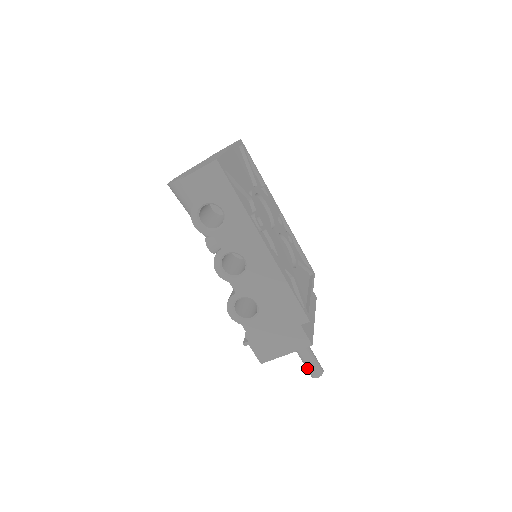
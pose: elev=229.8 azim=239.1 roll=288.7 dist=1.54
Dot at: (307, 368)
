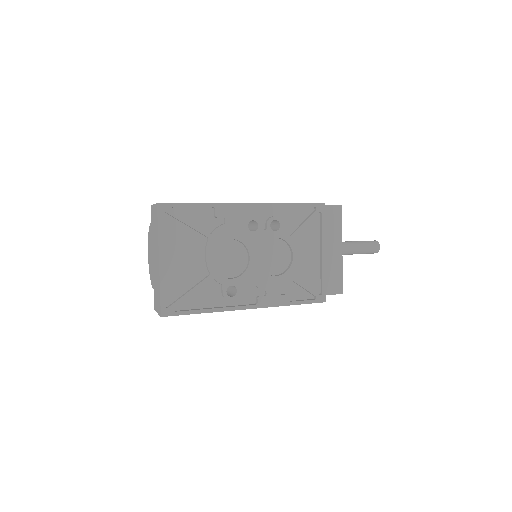
Dot at: occluded
